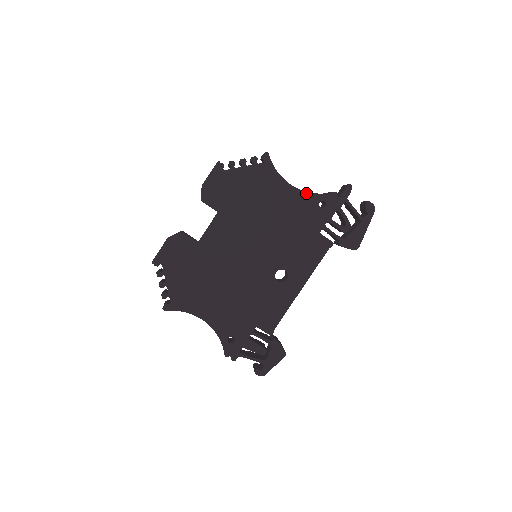
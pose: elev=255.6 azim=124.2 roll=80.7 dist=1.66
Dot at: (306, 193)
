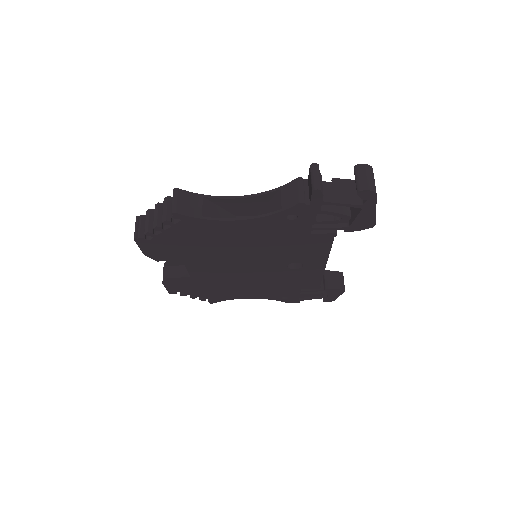
Dot at: (261, 218)
